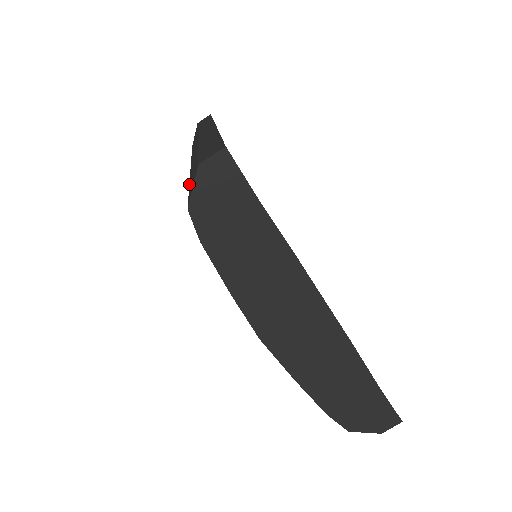
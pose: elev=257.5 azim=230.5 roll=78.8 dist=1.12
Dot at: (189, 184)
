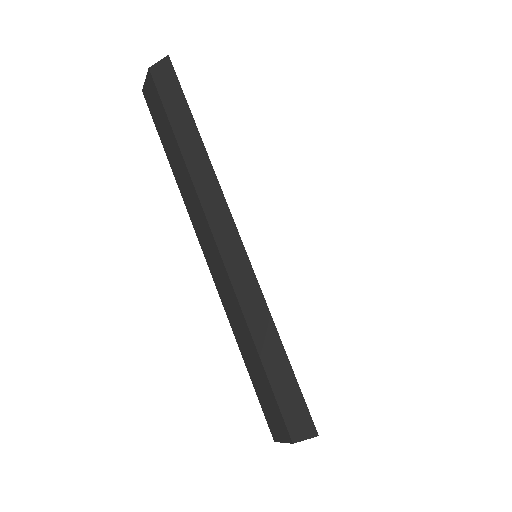
Dot at: (239, 349)
